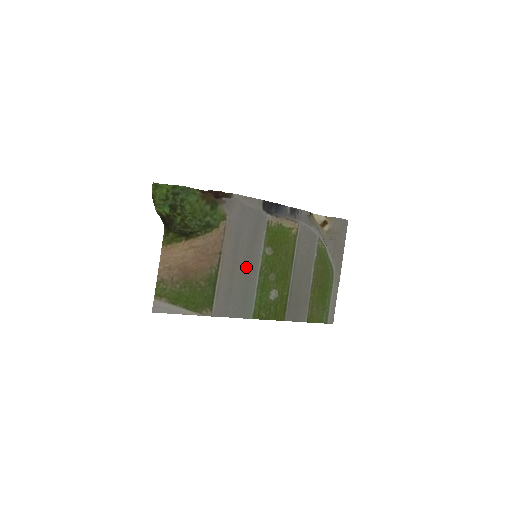
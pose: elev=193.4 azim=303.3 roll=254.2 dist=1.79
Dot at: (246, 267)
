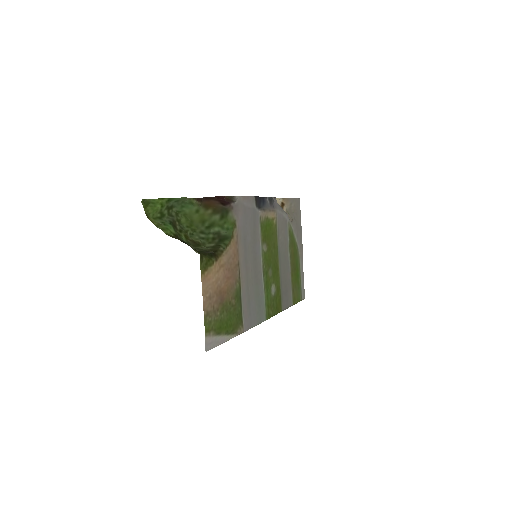
Dot at: (254, 270)
